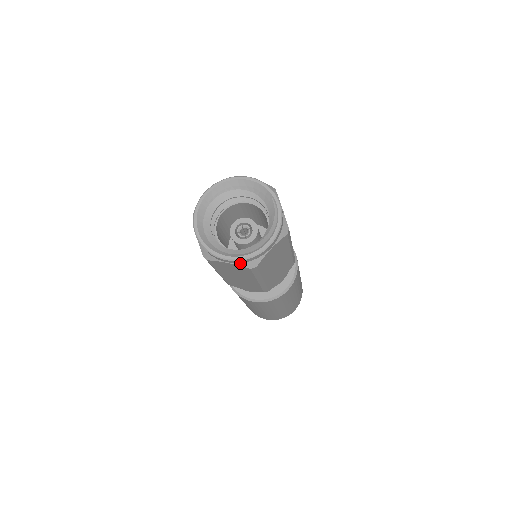
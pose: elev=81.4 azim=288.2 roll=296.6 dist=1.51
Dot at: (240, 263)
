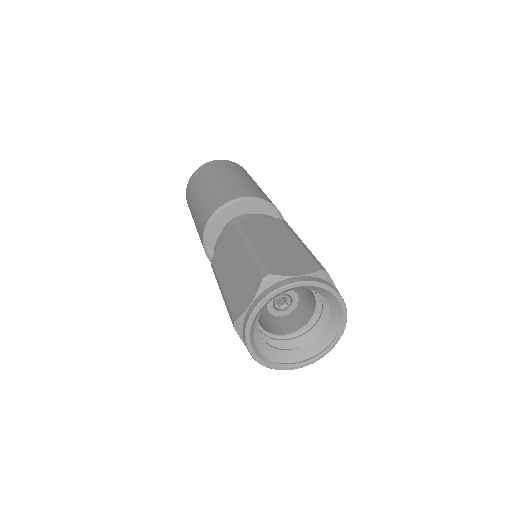
Dot at: occluded
